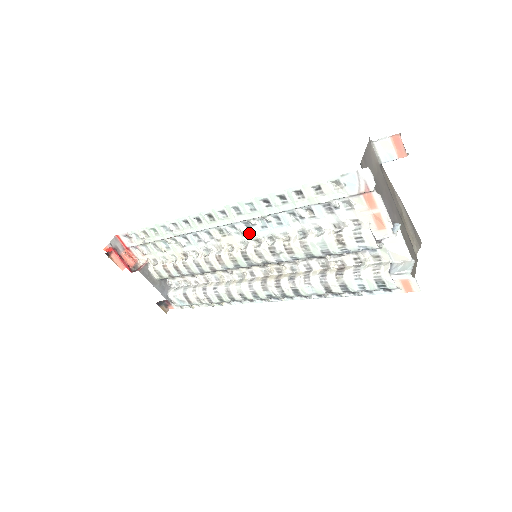
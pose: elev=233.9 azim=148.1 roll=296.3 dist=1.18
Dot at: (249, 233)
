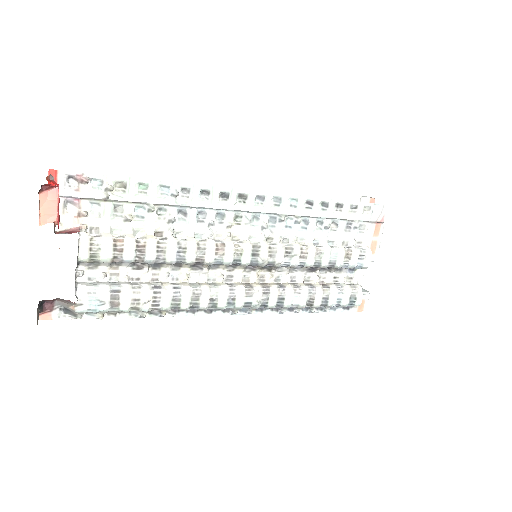
Dot at: (270, 228)
